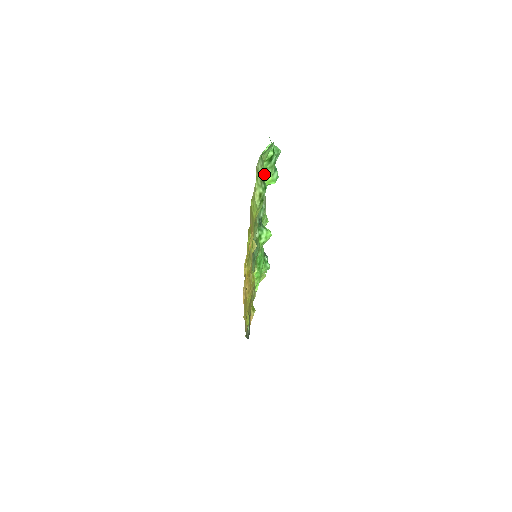
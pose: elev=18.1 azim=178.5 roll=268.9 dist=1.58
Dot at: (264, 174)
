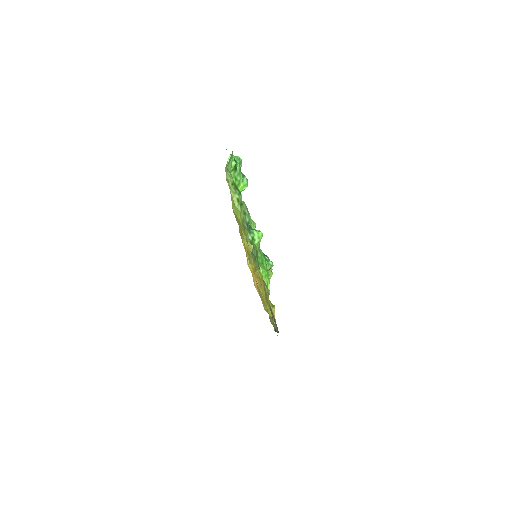
Dot at: (235, 182)
